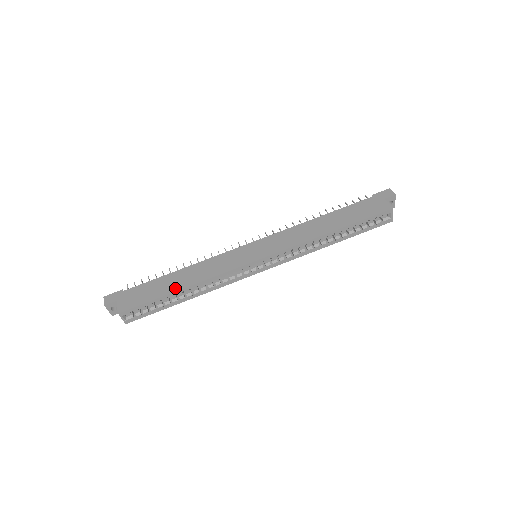
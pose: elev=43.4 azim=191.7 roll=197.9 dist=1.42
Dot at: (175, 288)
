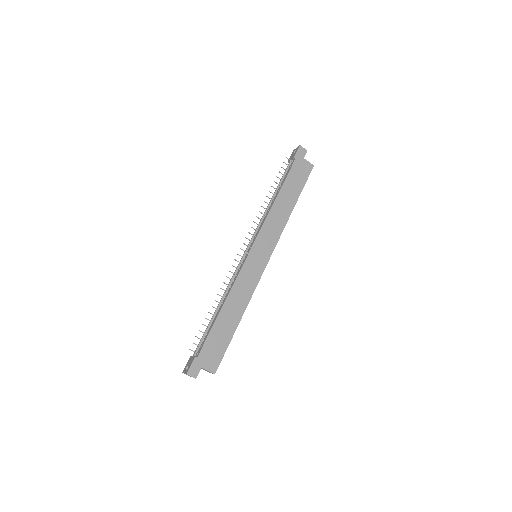
Dot at: (235, 324)
